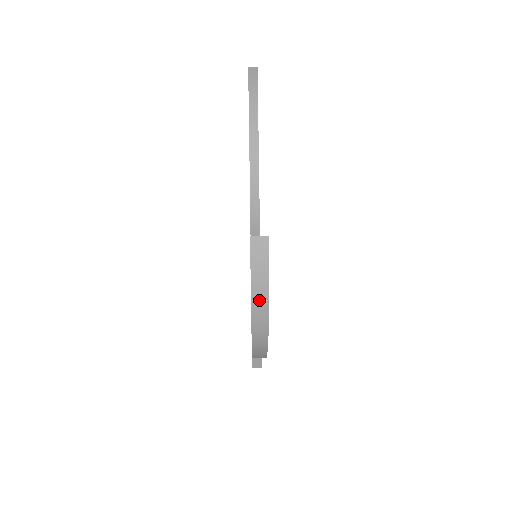
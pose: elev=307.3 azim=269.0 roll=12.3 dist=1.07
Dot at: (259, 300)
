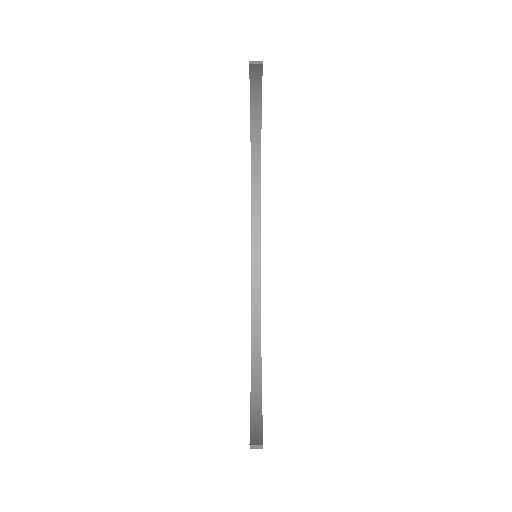
Dot at: occluded
